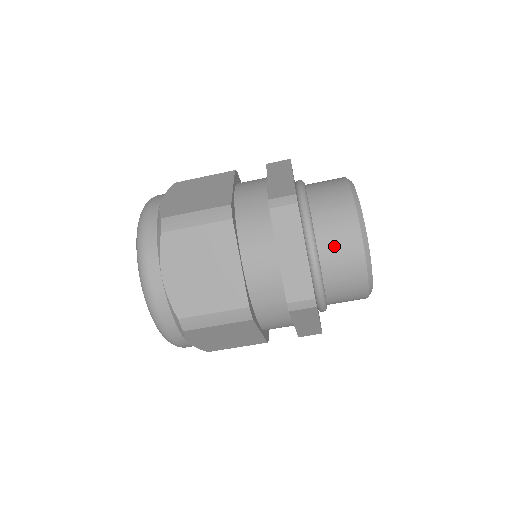
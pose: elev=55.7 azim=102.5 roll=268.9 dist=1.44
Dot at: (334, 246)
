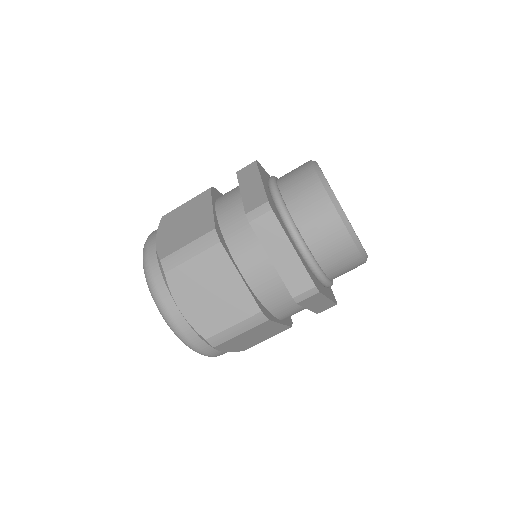
Dot at: (318, 233)
